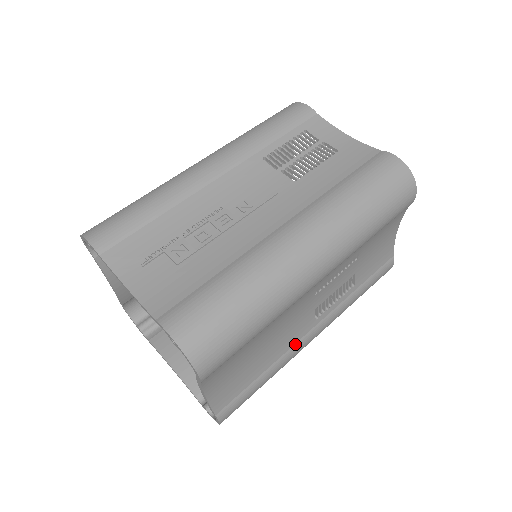
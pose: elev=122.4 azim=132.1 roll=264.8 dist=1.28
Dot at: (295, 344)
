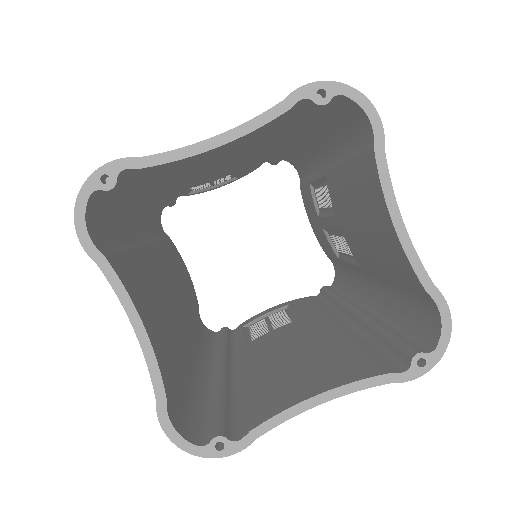
Dot at: occluded
